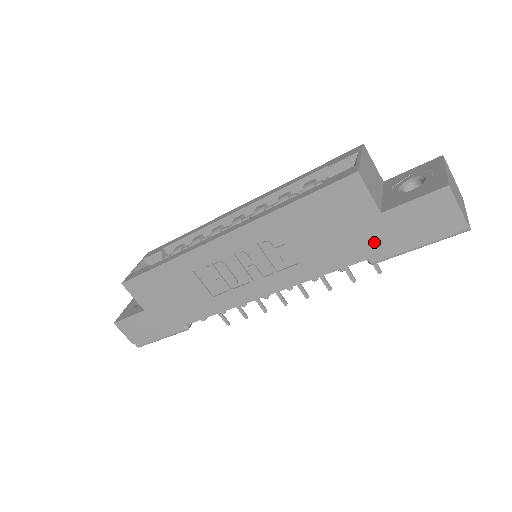
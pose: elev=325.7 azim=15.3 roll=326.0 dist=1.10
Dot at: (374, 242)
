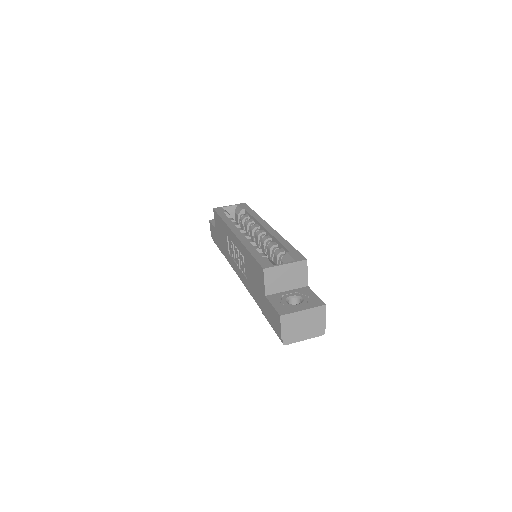
Dot at: (262, 305)
